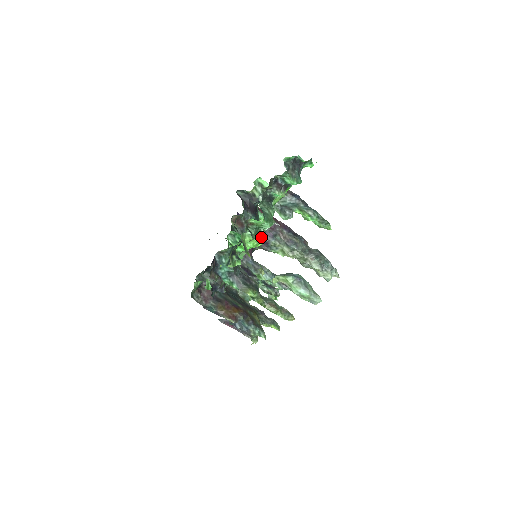
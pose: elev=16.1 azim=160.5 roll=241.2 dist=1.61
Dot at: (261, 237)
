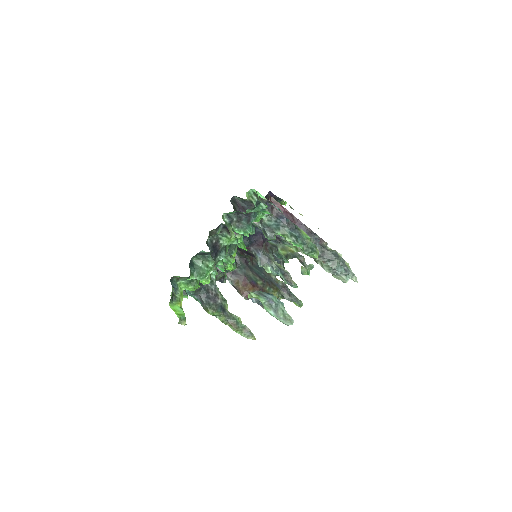
Dot at: (206, 279)
